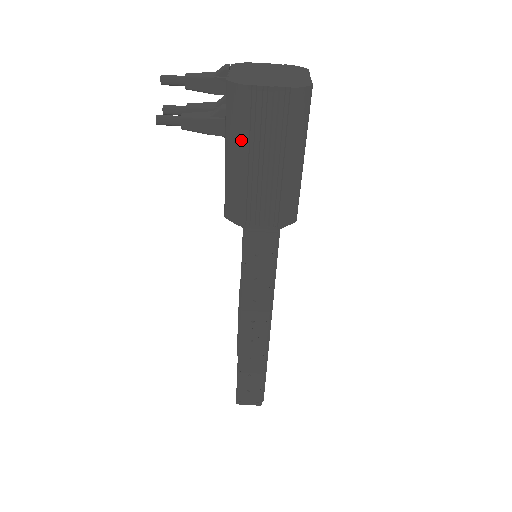
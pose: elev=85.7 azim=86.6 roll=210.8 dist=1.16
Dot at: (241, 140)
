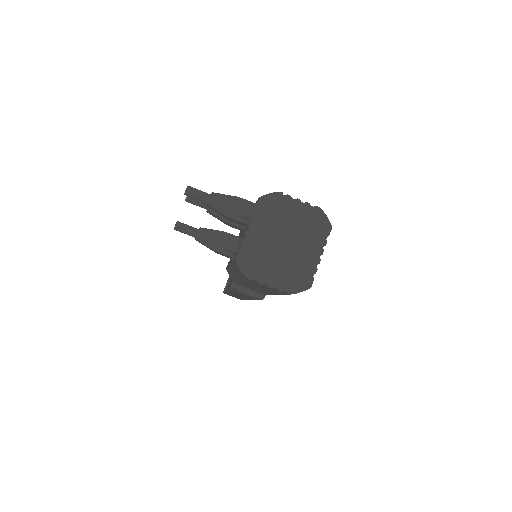
Dot at: (241, 280)
